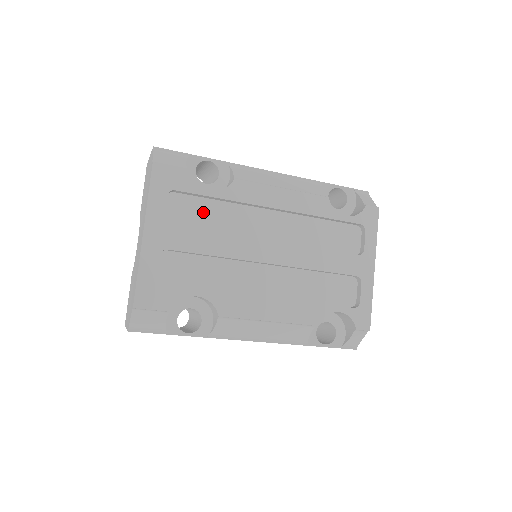
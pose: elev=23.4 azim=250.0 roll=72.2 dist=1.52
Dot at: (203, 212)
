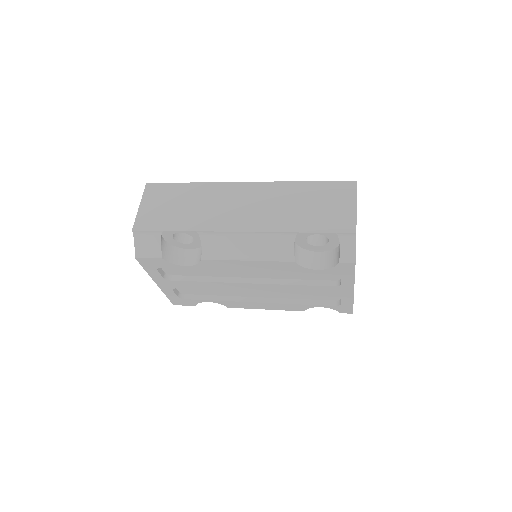
Dot at: occluded
